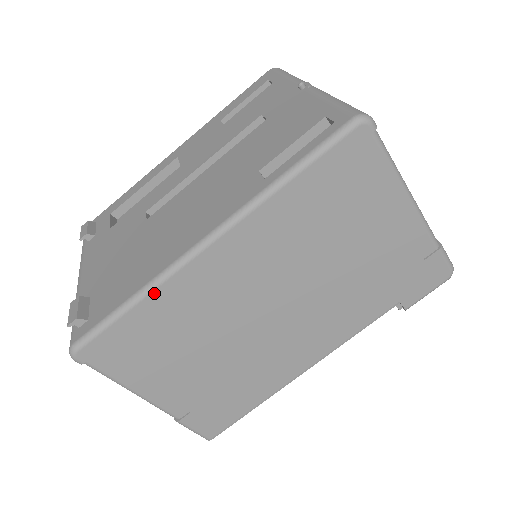
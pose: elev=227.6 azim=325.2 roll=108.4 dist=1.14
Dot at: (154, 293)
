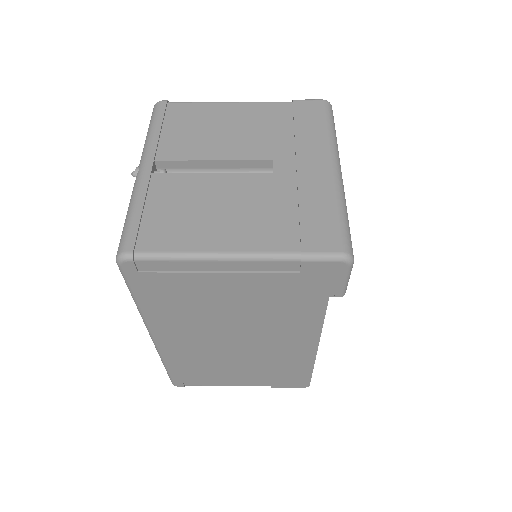
Dot at: (166, 361)
